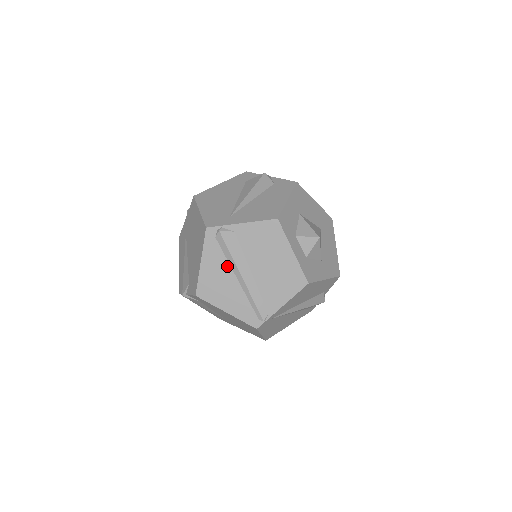
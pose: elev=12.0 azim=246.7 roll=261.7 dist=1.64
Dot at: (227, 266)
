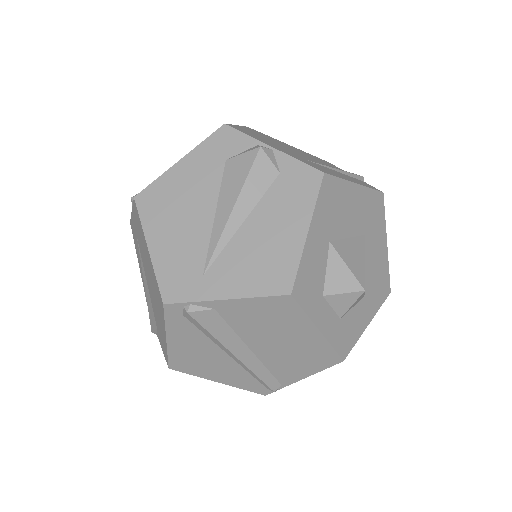
Dot at: (210, 343)
